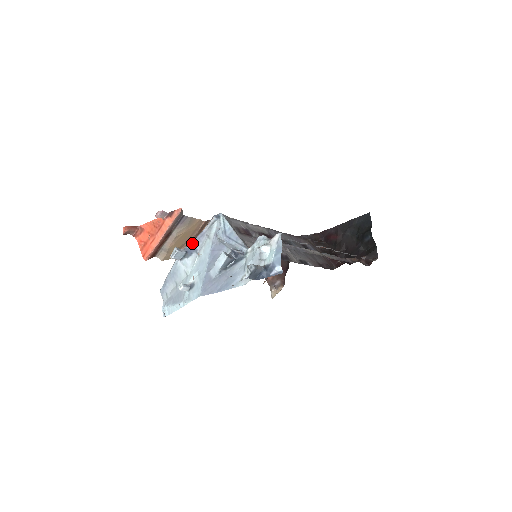
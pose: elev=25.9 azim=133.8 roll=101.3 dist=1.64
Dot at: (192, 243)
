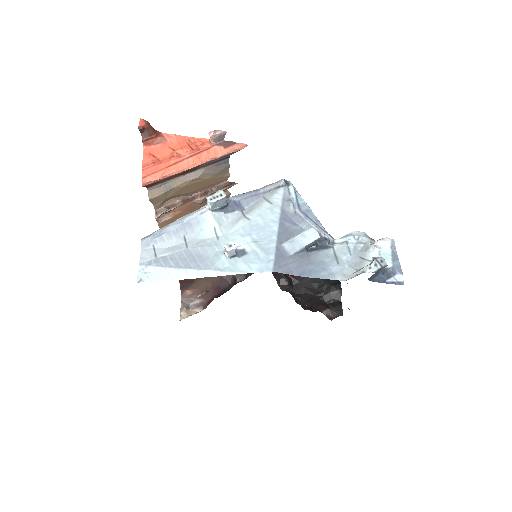
Dot at: (239, 197)
